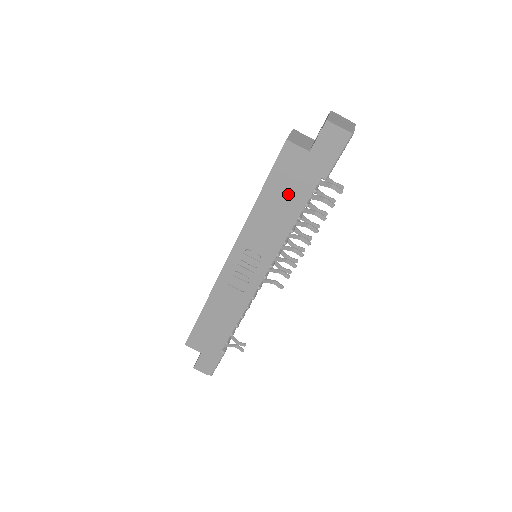
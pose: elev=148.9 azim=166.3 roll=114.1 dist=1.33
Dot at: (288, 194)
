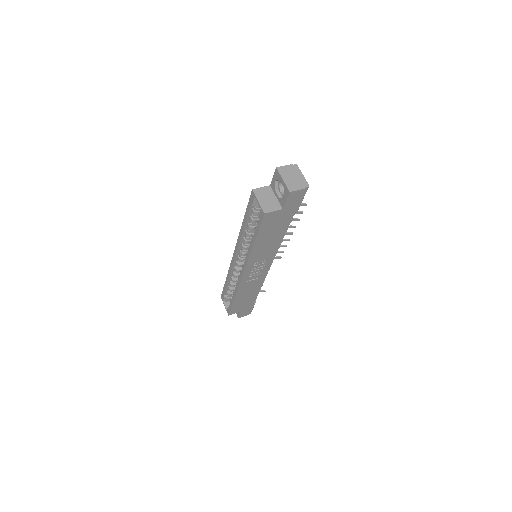
Dot at: (274, 231)
